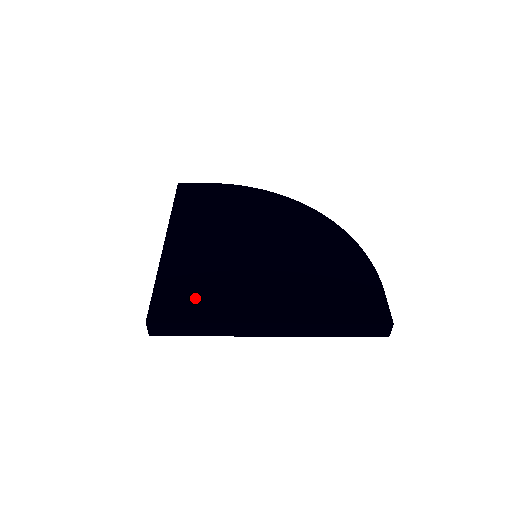
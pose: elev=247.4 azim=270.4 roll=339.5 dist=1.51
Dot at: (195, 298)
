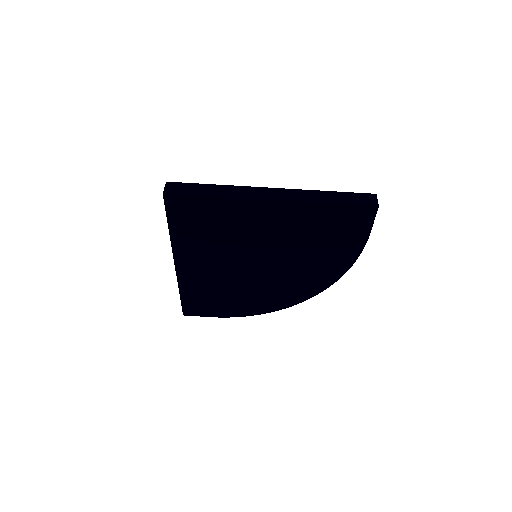
Dot at: occluded
